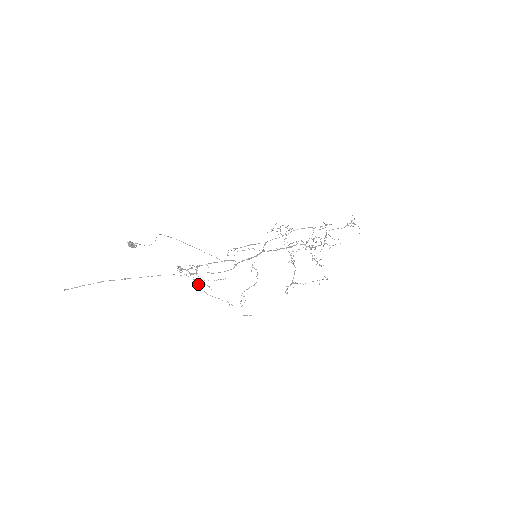
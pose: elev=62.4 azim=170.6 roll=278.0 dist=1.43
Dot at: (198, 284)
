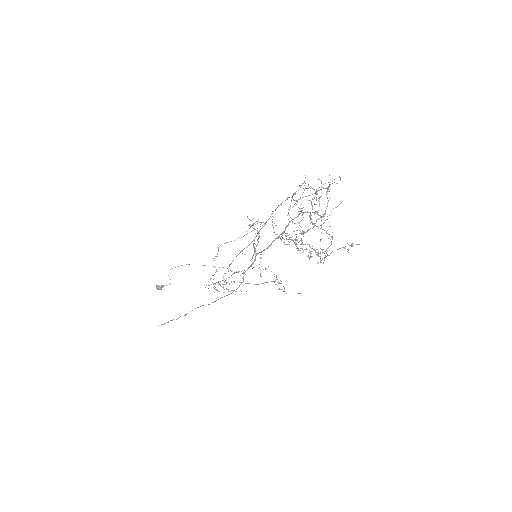
Dot at: (232, 290)
